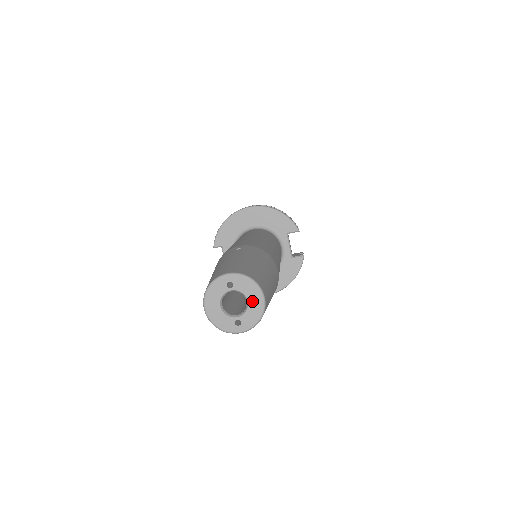
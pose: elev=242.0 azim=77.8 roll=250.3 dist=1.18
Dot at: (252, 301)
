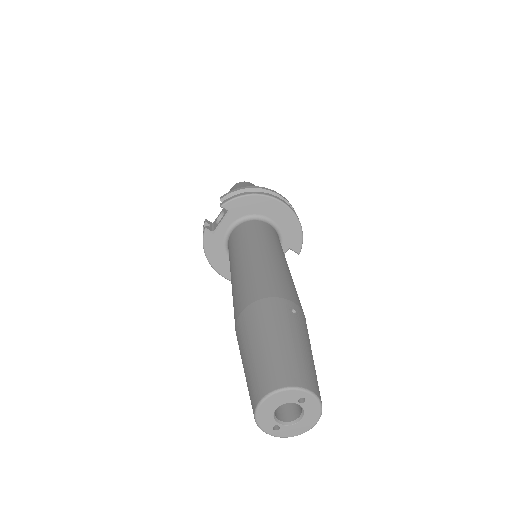
Dot at: (304, 422)
